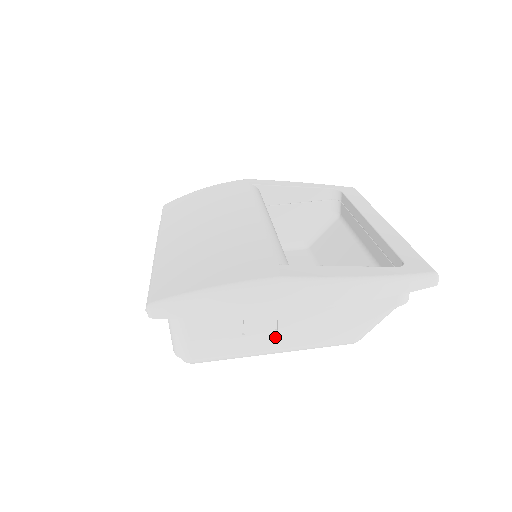
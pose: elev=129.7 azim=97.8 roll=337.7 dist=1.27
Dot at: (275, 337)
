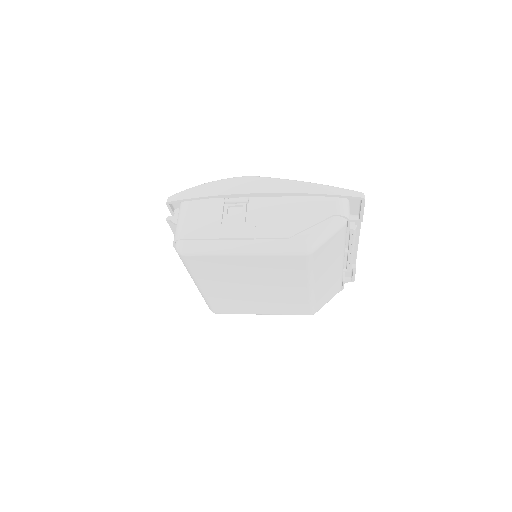
Dot at: (244, 228)
